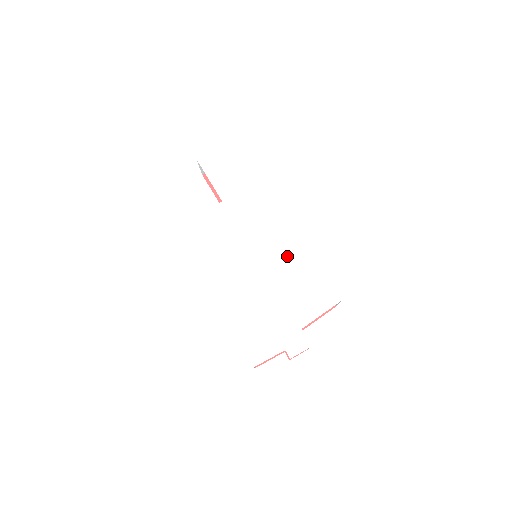
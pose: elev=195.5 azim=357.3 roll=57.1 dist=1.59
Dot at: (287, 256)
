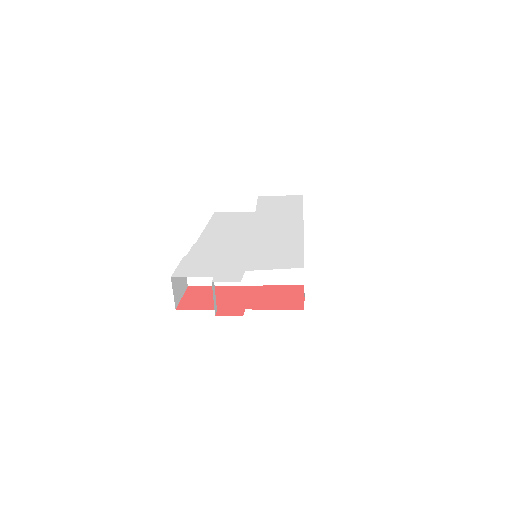
Dot at: (279, 241)
